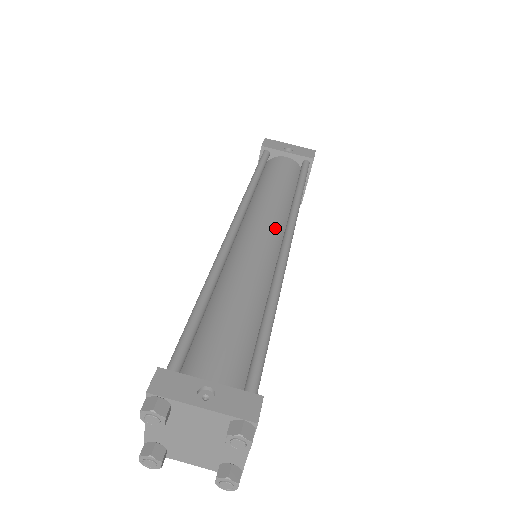
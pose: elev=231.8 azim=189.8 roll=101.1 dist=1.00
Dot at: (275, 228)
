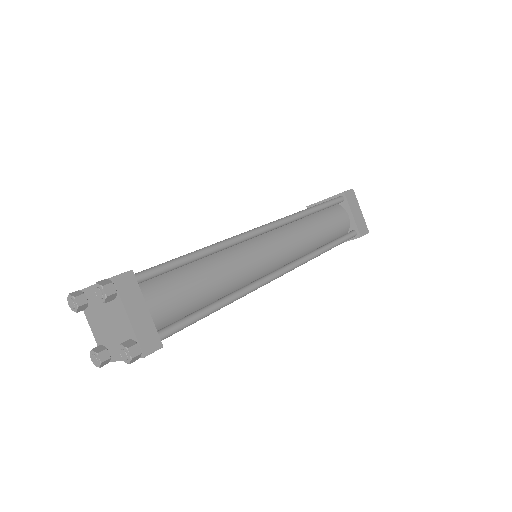
Dot at: occluded
